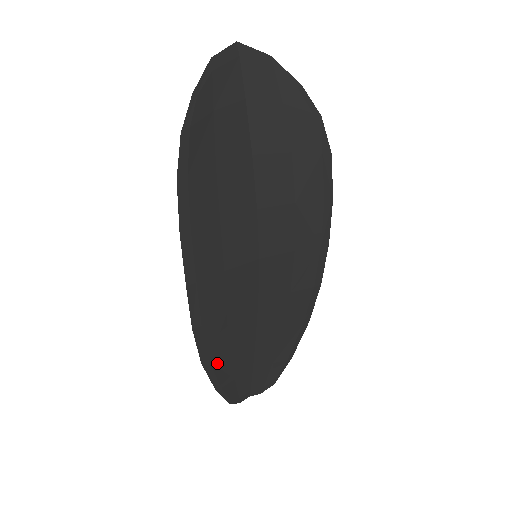
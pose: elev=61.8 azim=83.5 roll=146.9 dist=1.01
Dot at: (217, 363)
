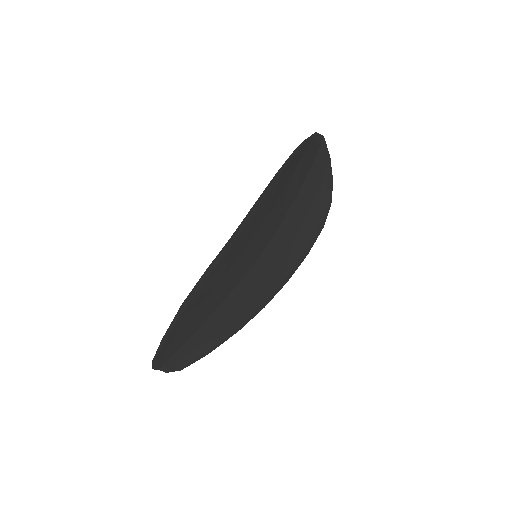
Dot at: (184, 314)
